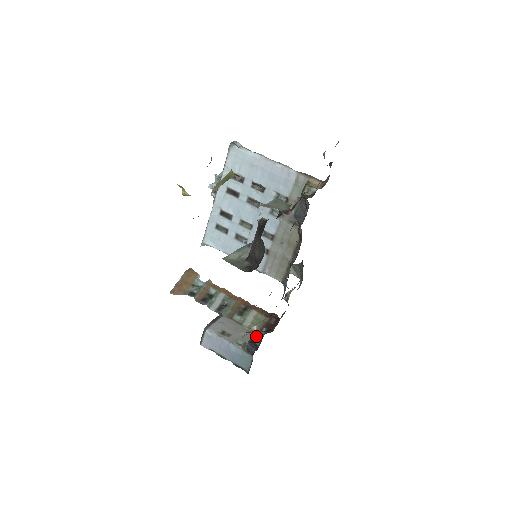
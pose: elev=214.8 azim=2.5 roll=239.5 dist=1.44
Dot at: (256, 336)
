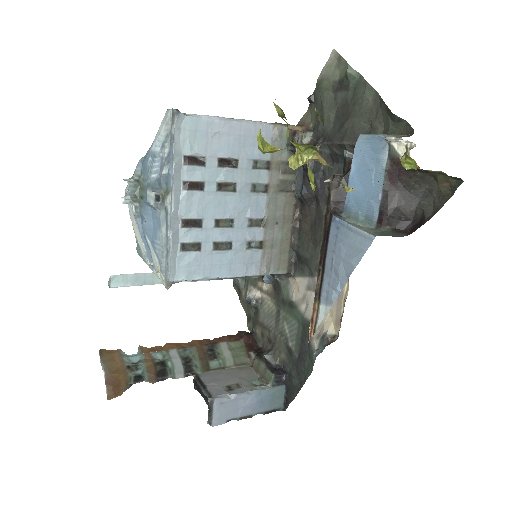
Dot at: (269, 361)
